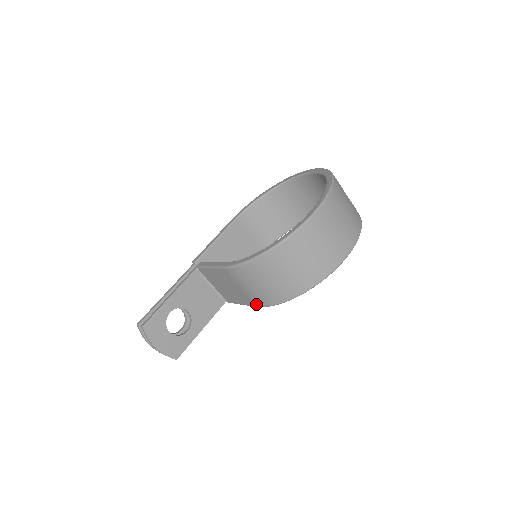
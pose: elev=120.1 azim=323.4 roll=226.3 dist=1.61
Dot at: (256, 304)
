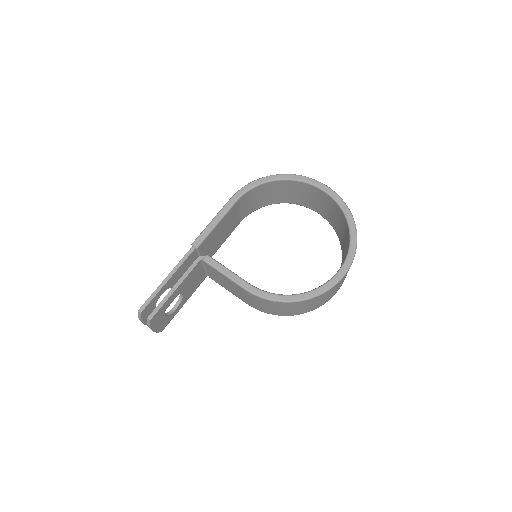
Dot at: (251, 306)
